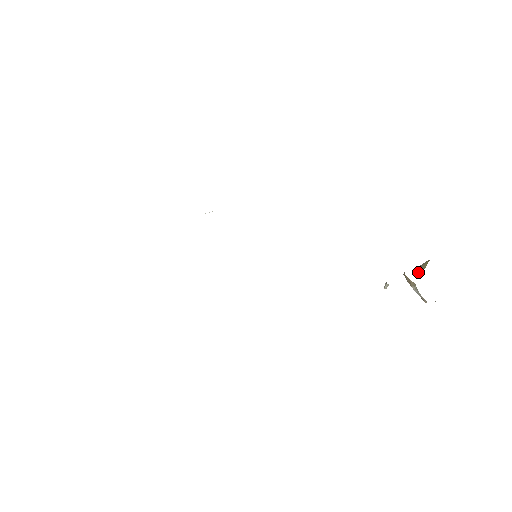
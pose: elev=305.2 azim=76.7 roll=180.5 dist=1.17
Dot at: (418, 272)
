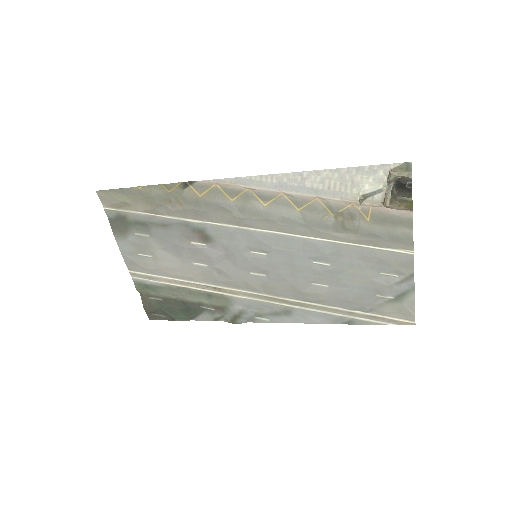
Dot at: (403, 207)
